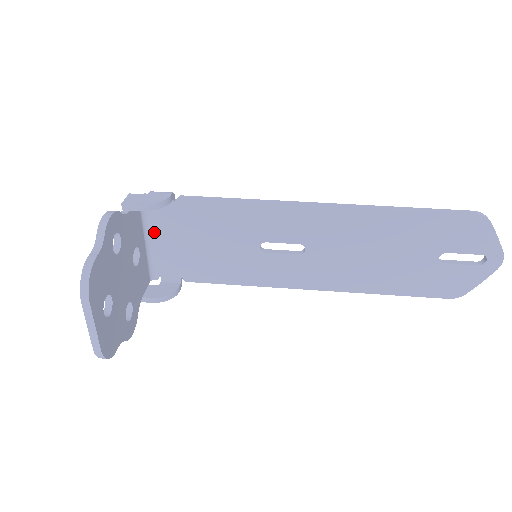
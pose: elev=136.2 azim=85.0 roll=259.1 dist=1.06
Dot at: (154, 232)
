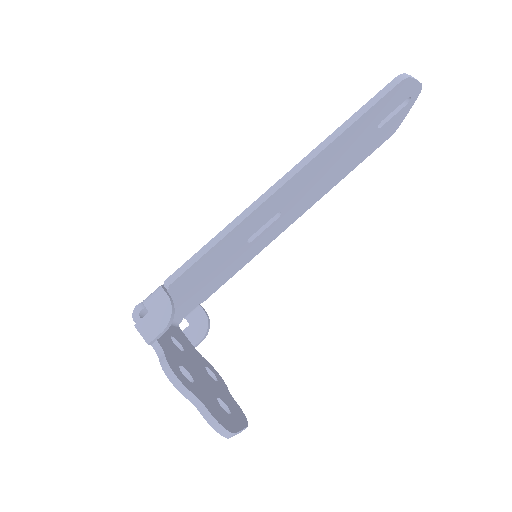
Dot at: occluded
